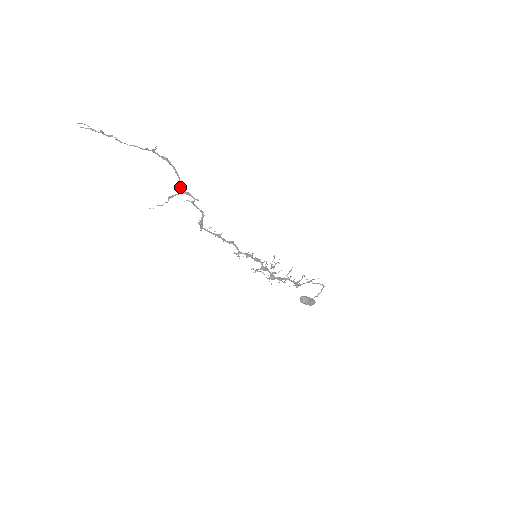
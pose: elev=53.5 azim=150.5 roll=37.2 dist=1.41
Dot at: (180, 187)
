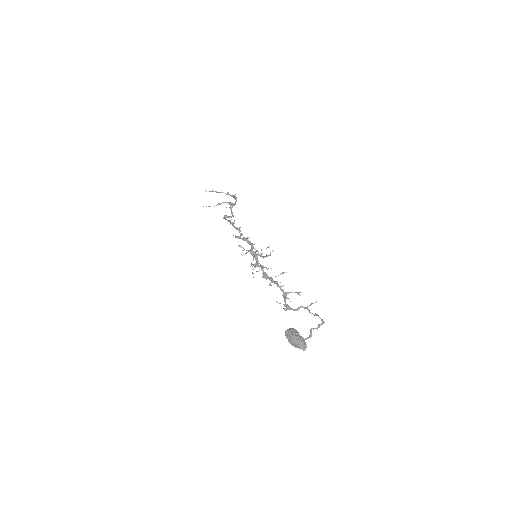
Dot at: occluded
